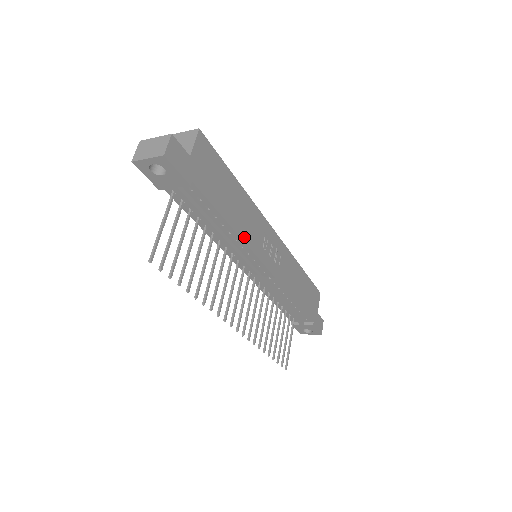
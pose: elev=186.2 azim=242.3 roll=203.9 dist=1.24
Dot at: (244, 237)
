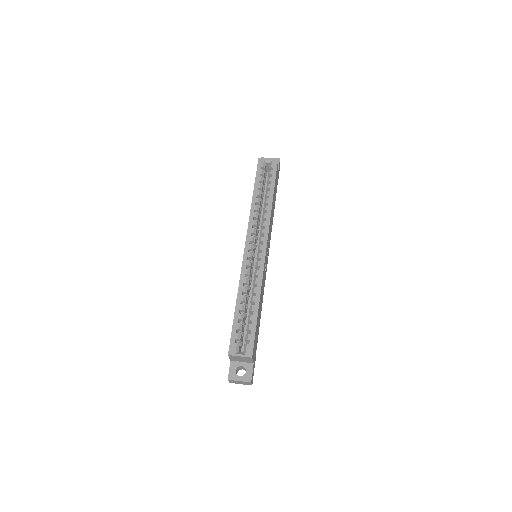
Dot at: occluded
